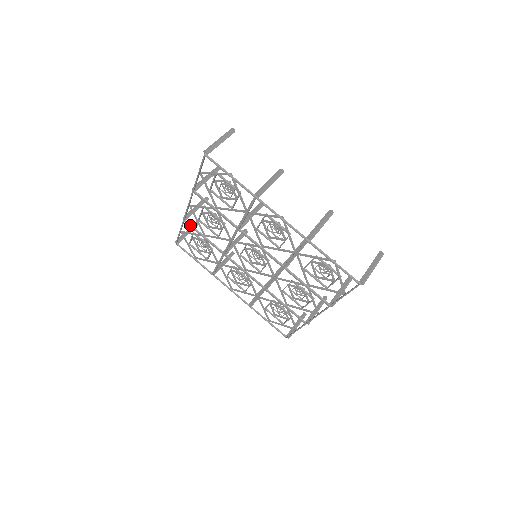
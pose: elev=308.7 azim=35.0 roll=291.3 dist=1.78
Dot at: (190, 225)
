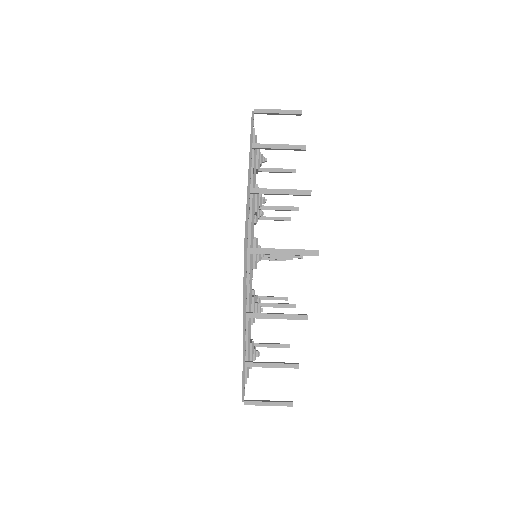
Dot at: occluded
